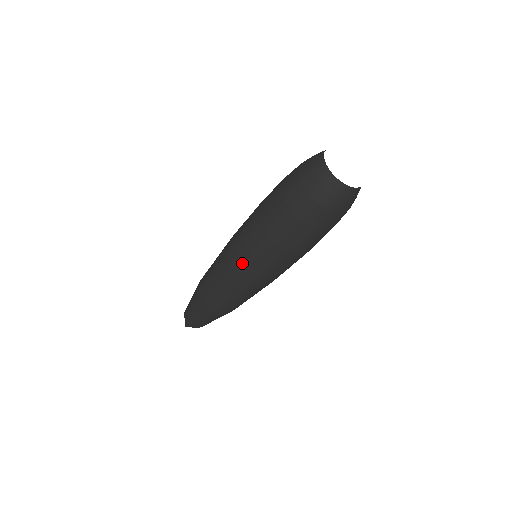
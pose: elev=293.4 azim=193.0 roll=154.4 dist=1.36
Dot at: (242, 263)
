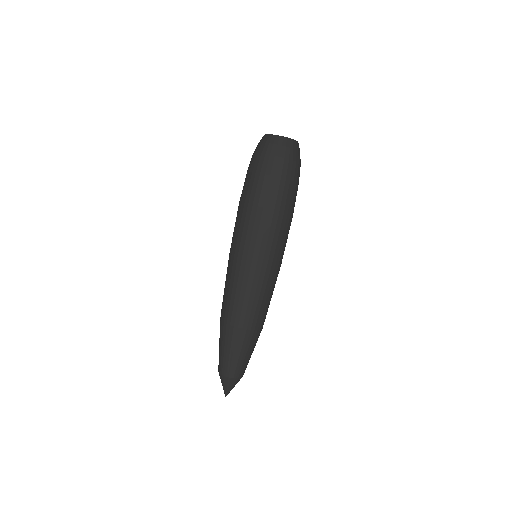
Dot at: (265, 252)
